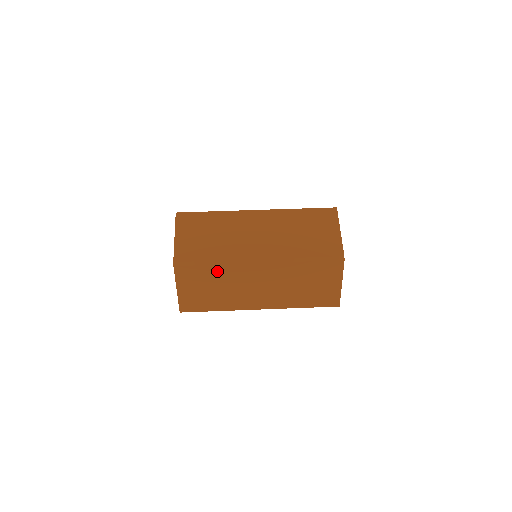
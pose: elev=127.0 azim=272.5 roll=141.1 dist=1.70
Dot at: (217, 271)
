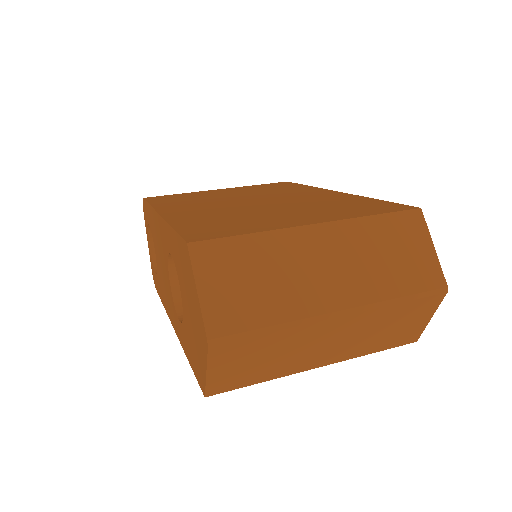
Dot at: (275, 338)
